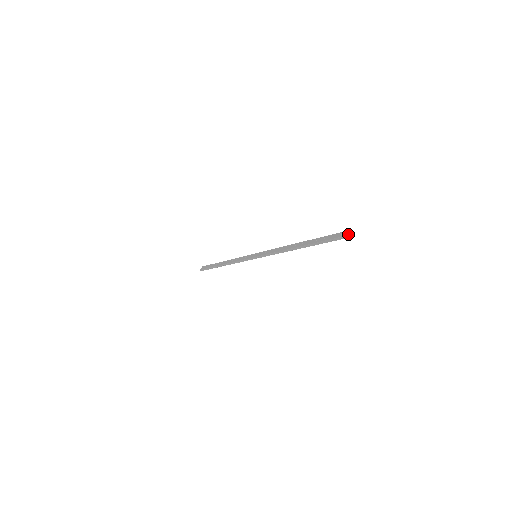
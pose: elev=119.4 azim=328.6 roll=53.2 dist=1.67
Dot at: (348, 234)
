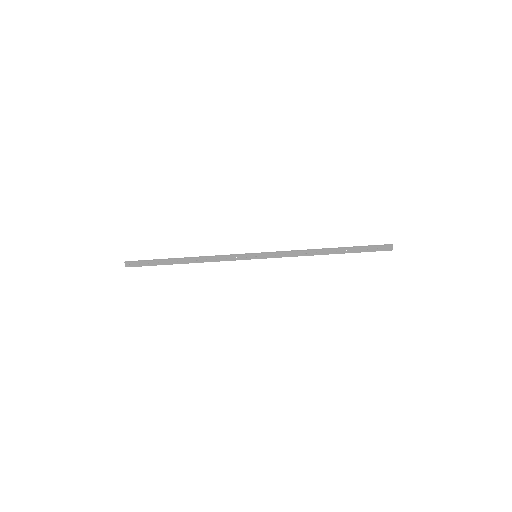
Dot at: occluded
